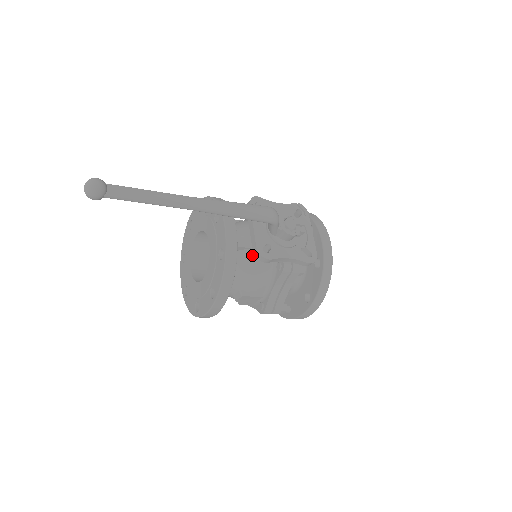
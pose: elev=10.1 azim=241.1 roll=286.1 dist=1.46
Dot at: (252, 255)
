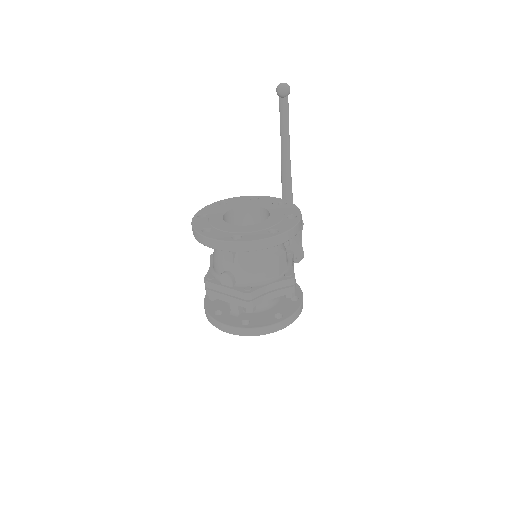
Dot at: occluded
